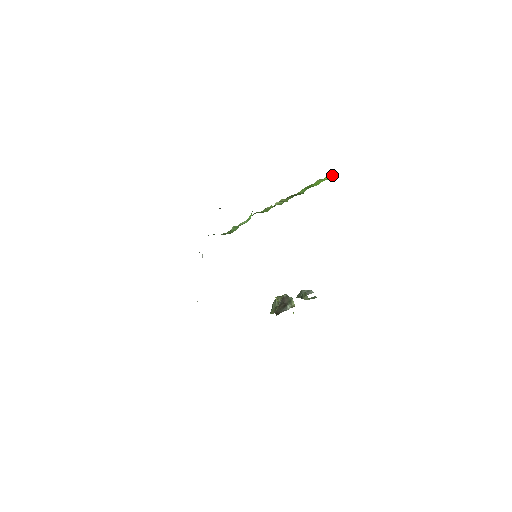
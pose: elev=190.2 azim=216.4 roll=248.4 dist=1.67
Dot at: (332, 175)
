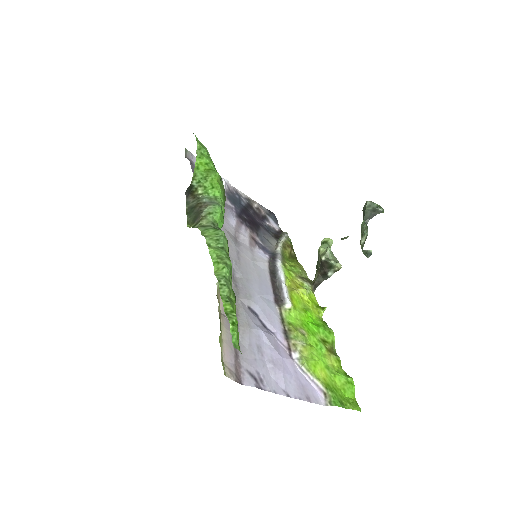
Dot at: occluded
